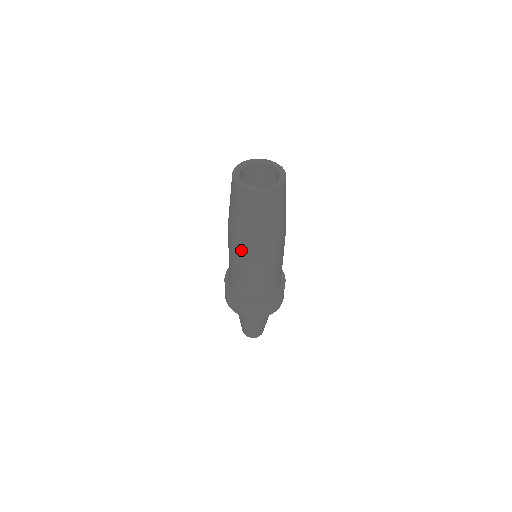
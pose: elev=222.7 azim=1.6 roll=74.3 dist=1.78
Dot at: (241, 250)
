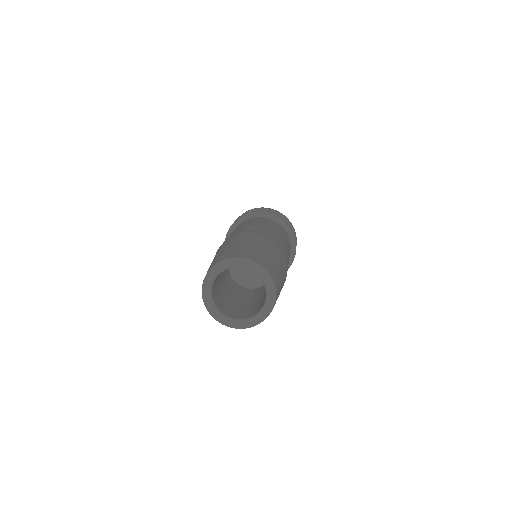
Dot at: occluded
